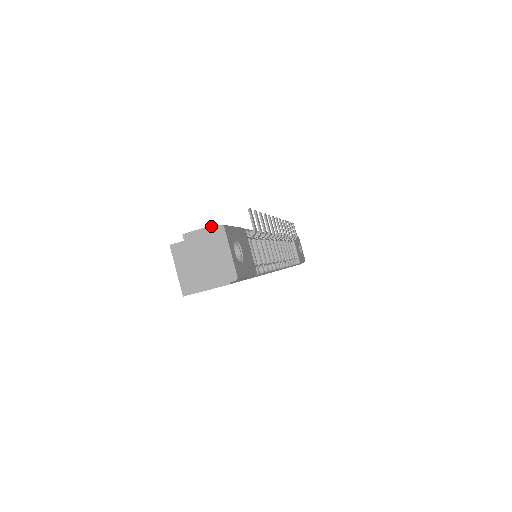
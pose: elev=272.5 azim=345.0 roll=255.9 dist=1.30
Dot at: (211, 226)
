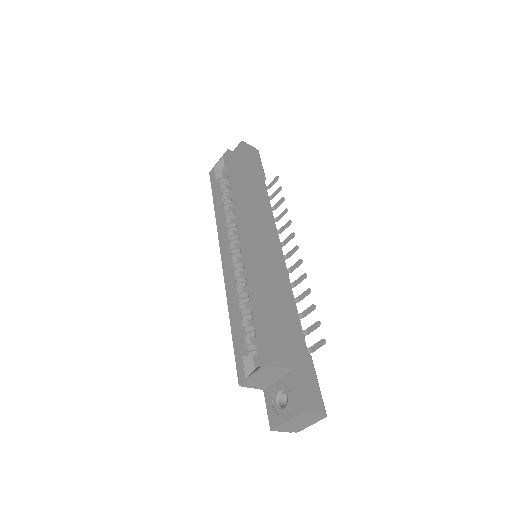
Dot at: (322, 415)
